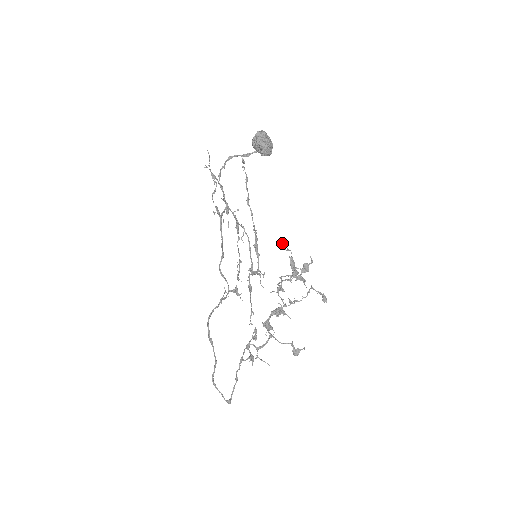
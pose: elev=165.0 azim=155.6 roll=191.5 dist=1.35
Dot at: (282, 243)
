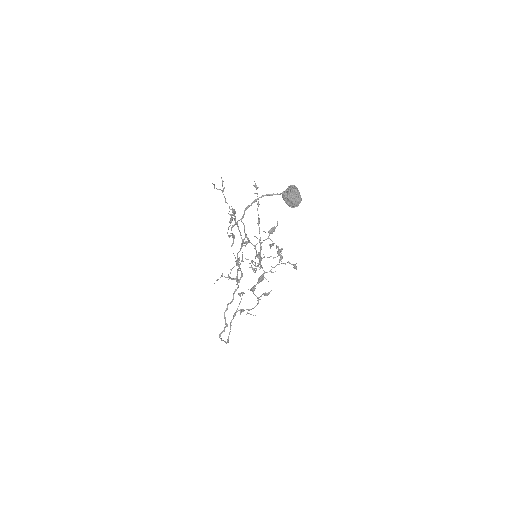
Dot at: occluded
